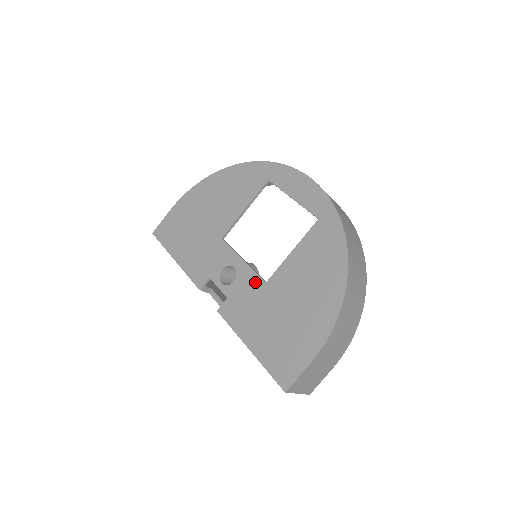
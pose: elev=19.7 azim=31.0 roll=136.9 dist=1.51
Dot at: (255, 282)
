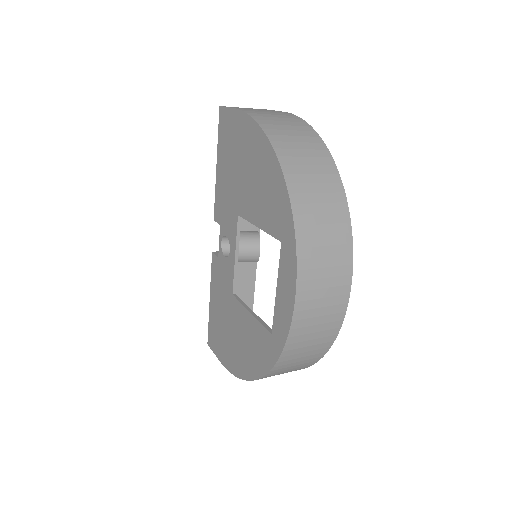
Dot at: (230, 282)
